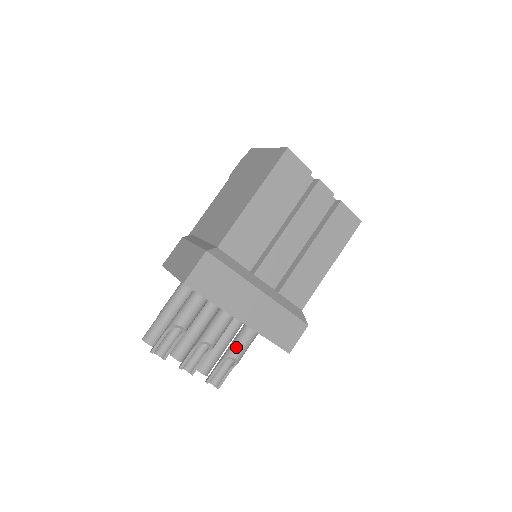
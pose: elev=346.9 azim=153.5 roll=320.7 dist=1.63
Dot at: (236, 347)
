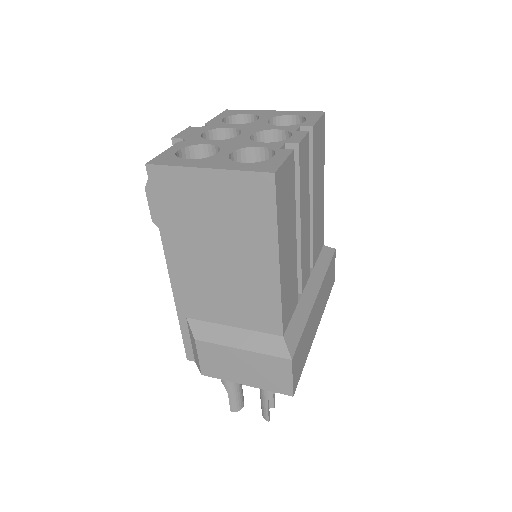
Dot at: occluded
